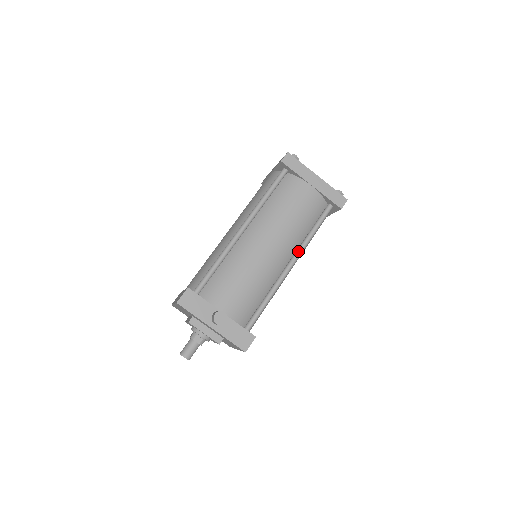
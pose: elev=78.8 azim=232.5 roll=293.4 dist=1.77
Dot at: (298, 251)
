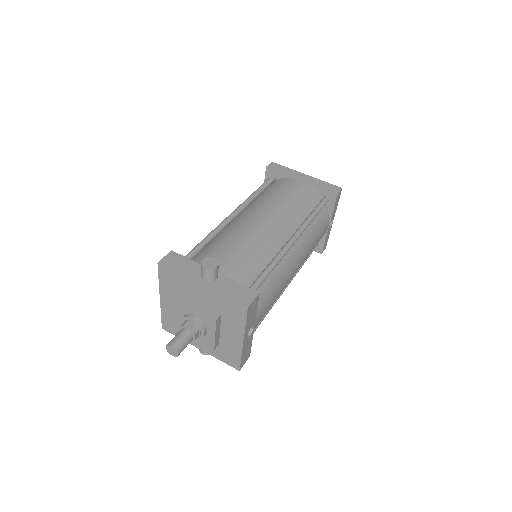
Dot at: (299, 228)
